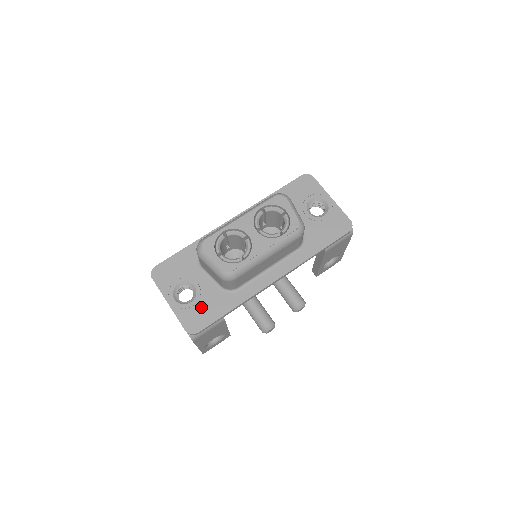
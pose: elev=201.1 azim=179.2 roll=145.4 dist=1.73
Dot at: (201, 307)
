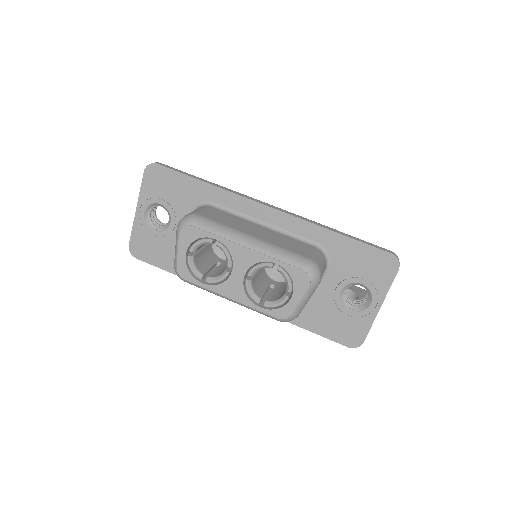
Dot at: (158, 244)
